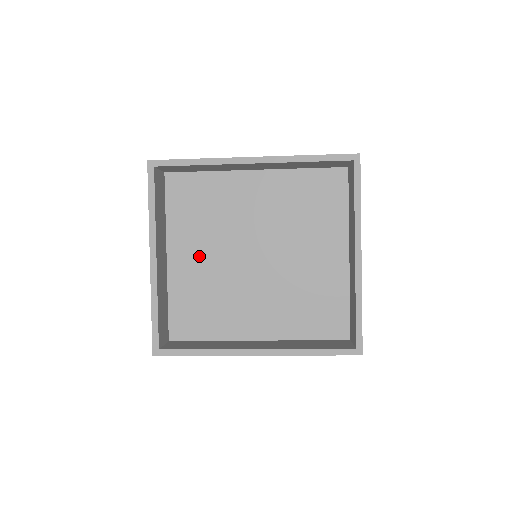
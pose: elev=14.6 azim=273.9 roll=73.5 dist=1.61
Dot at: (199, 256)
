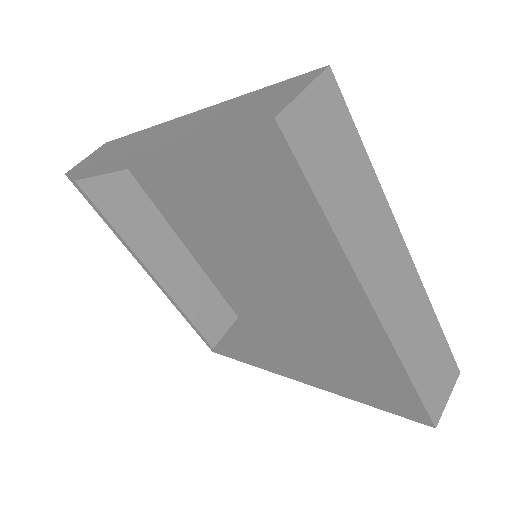
Dot at: (208, 244)
